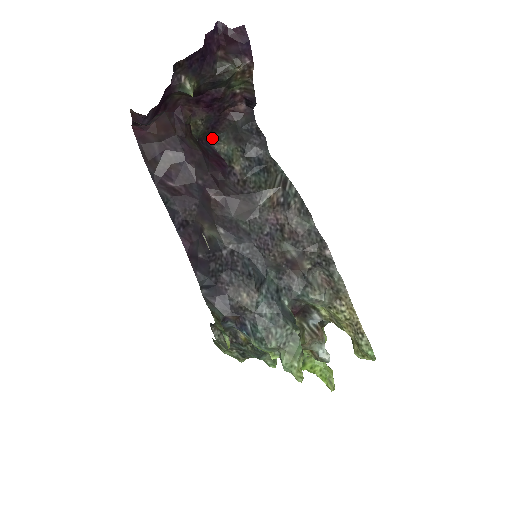
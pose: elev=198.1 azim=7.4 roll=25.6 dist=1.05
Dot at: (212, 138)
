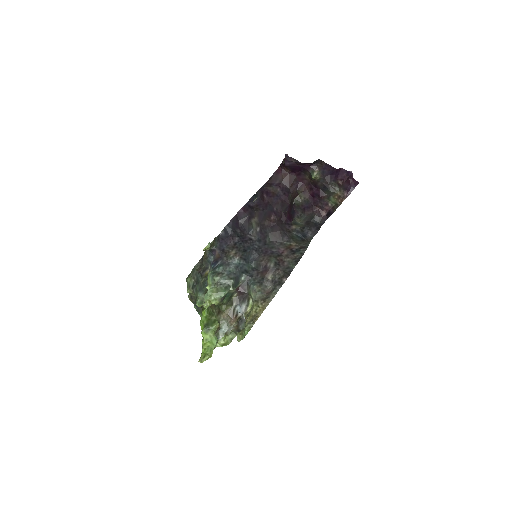
Dot at: (299, 214)
